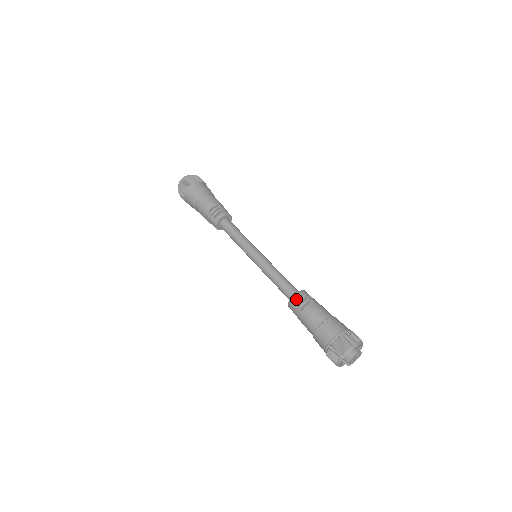
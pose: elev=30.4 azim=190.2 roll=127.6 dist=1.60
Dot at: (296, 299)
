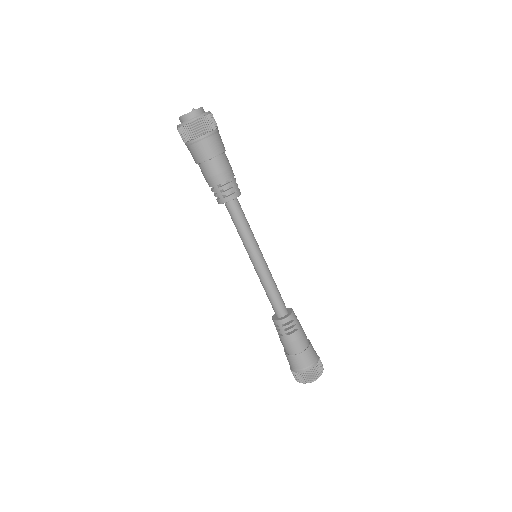
Dot at: (285, 322)
